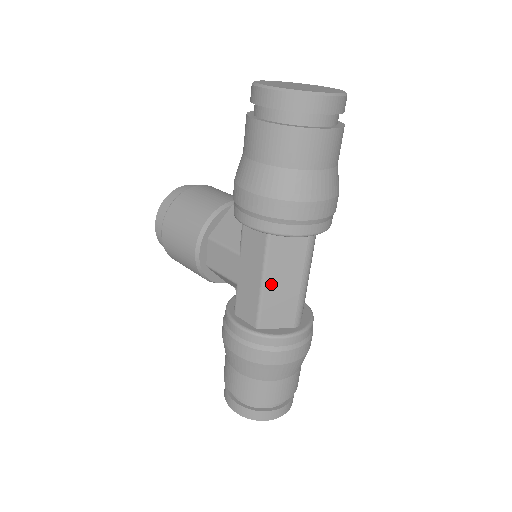
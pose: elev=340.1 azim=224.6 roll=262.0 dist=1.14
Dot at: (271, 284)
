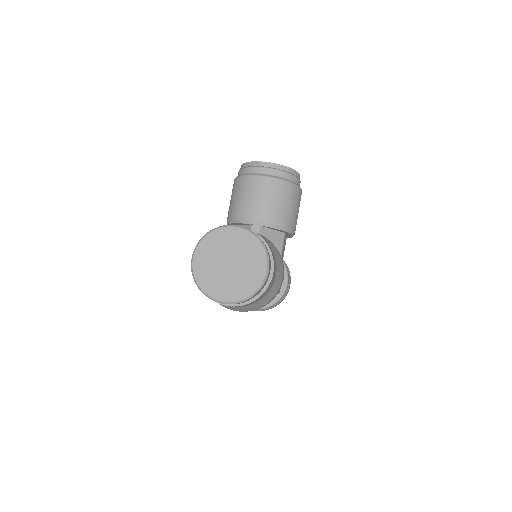
Dot at: occluded
